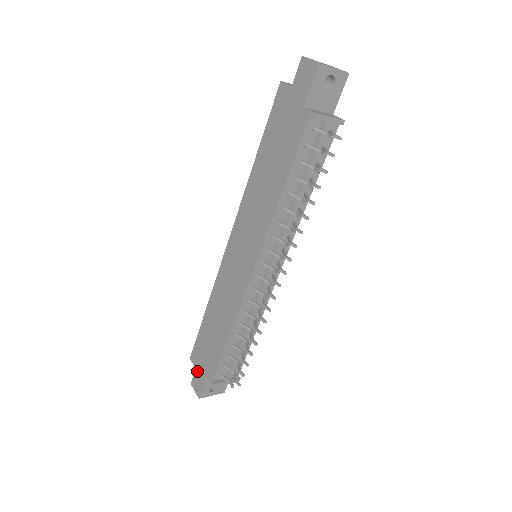
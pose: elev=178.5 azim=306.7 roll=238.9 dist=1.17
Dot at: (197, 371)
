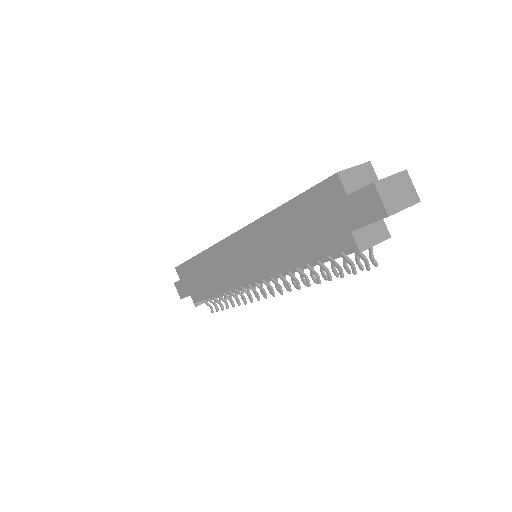
Dot at: (181, 283)
